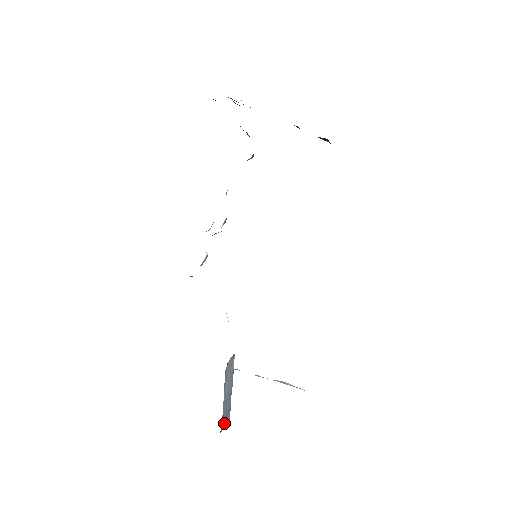
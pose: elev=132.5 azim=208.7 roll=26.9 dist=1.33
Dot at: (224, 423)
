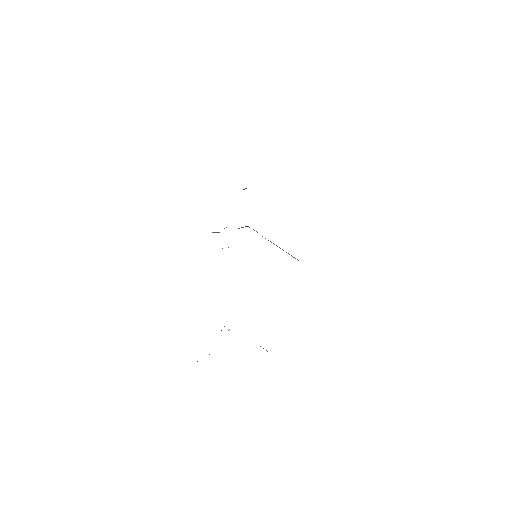
Dot at: (197, 361)
